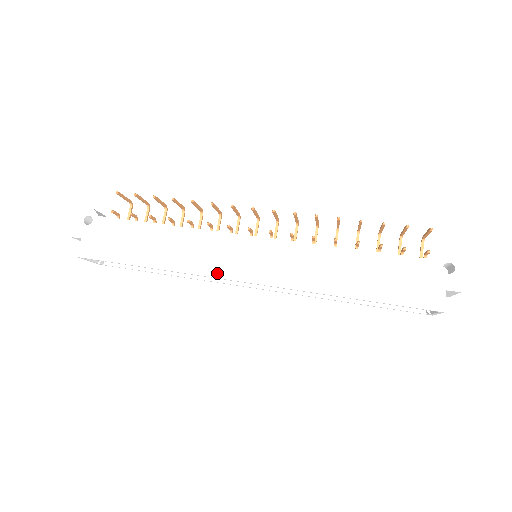
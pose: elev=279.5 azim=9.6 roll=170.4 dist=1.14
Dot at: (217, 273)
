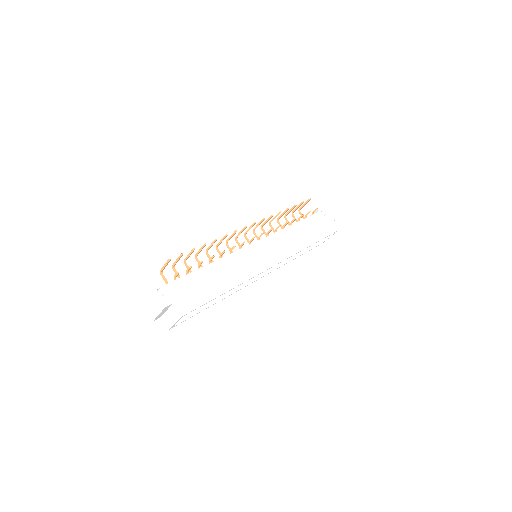
Dot at: (259, 270)
